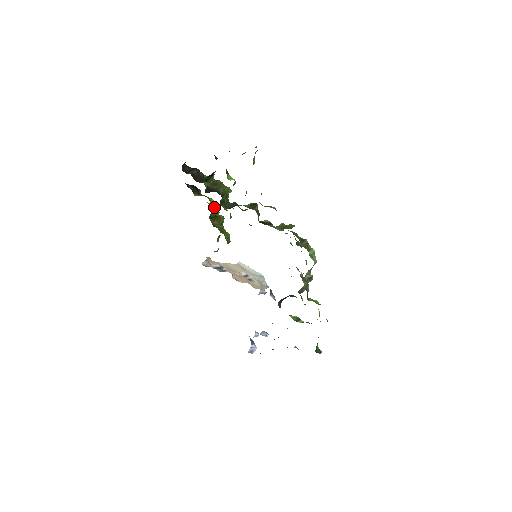
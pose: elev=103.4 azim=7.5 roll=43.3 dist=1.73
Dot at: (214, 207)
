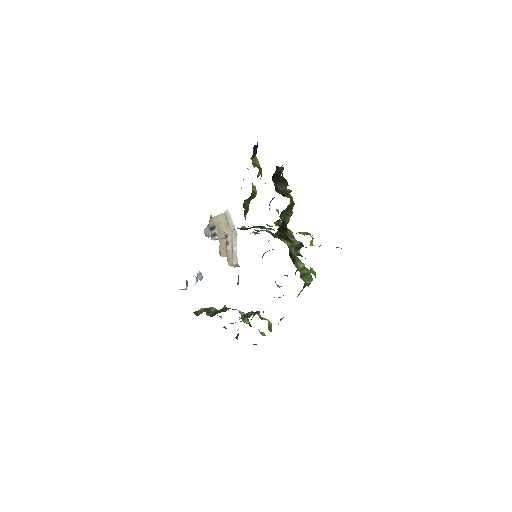
Dot at: occluded
